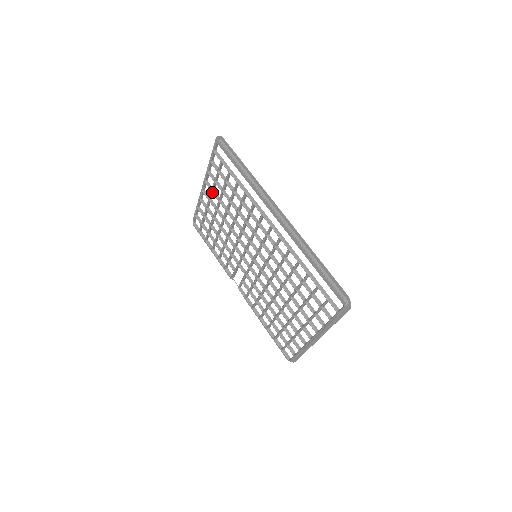
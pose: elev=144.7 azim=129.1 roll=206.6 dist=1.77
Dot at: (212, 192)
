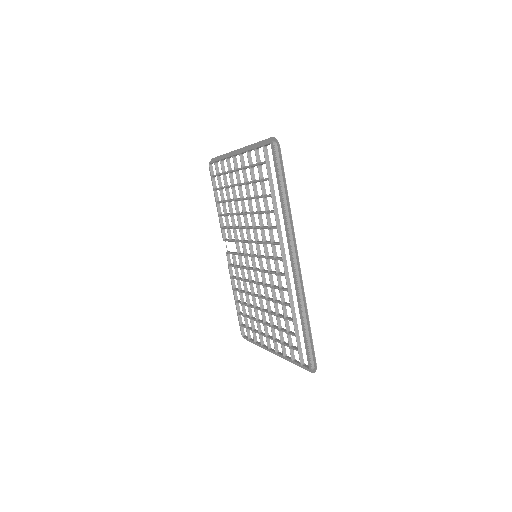
Dot at: (242, 170)
